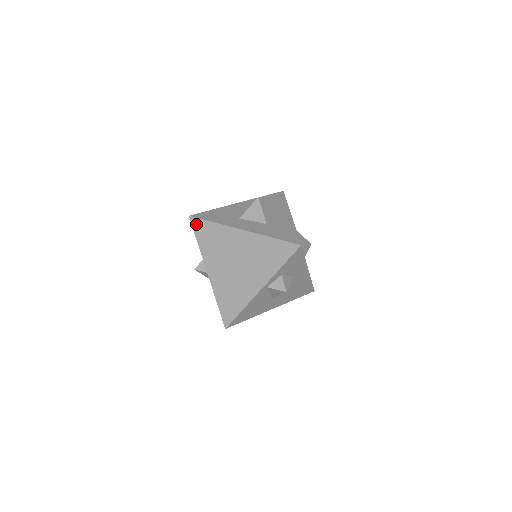
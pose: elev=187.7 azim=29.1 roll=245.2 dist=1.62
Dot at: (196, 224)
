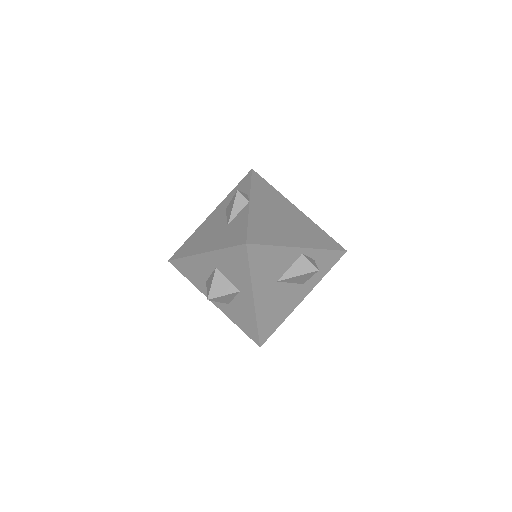
Dot at: (256, 176)
